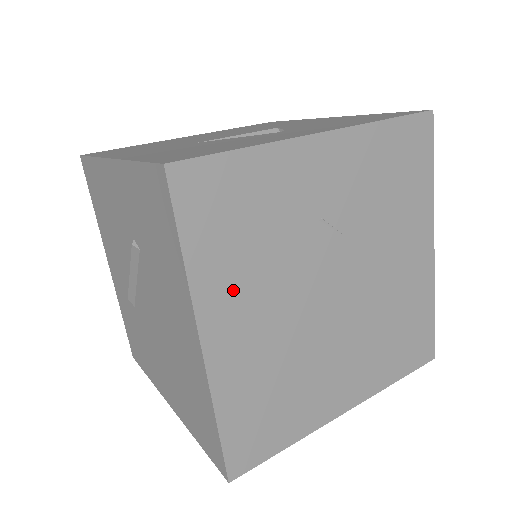
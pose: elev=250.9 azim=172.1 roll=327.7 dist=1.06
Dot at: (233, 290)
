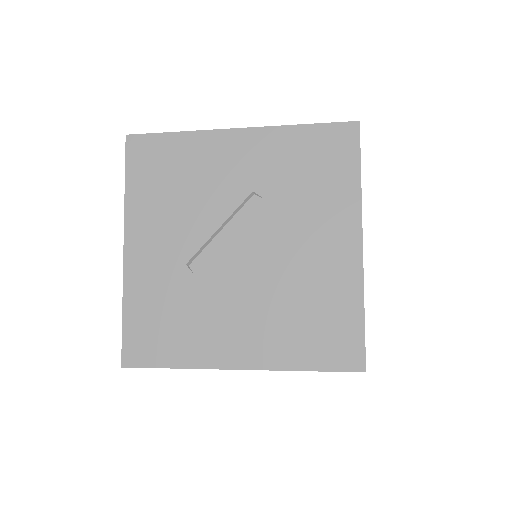
Dot at: occluded
